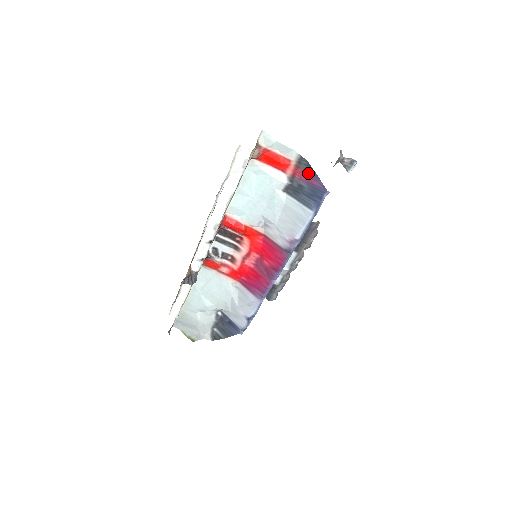
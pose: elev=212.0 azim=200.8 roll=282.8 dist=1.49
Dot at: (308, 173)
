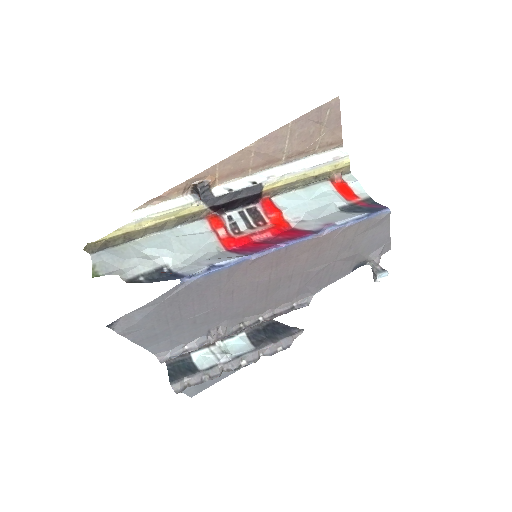
Dot at: (372, 204)
